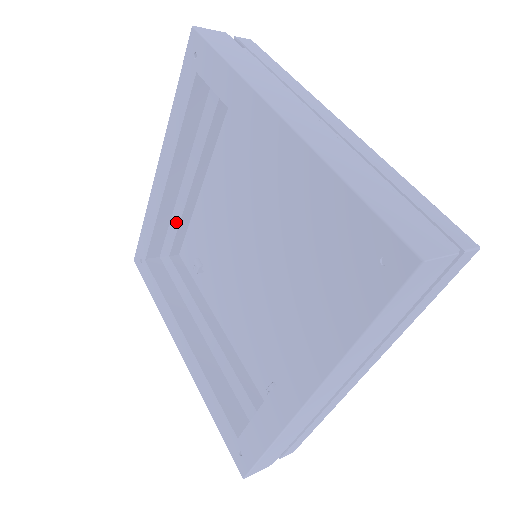
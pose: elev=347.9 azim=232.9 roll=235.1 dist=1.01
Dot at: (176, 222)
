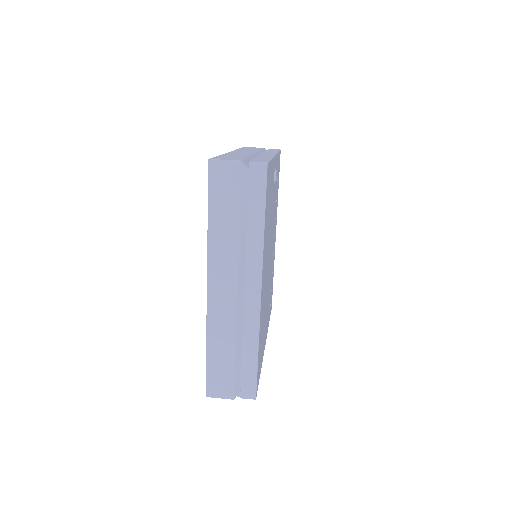
Dot at: occluded
